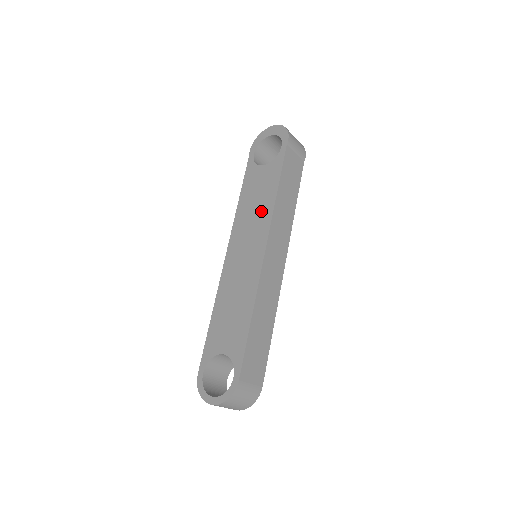
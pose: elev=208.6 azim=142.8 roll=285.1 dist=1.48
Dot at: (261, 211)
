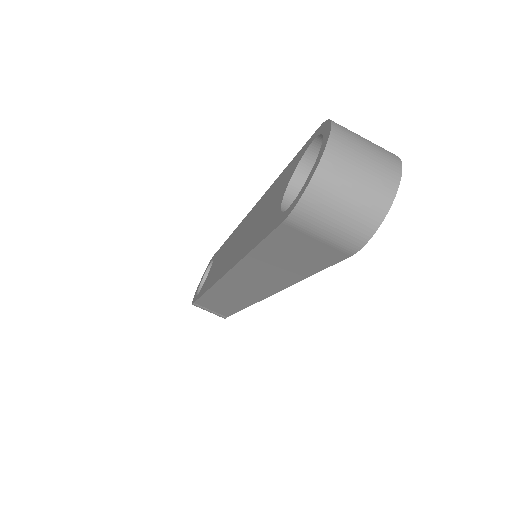
Dot at: (226, 248)
